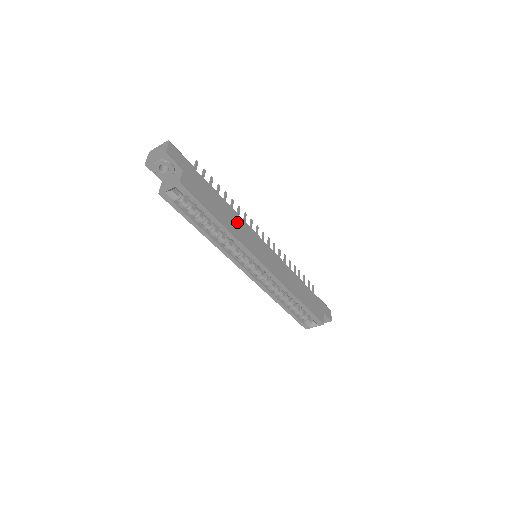
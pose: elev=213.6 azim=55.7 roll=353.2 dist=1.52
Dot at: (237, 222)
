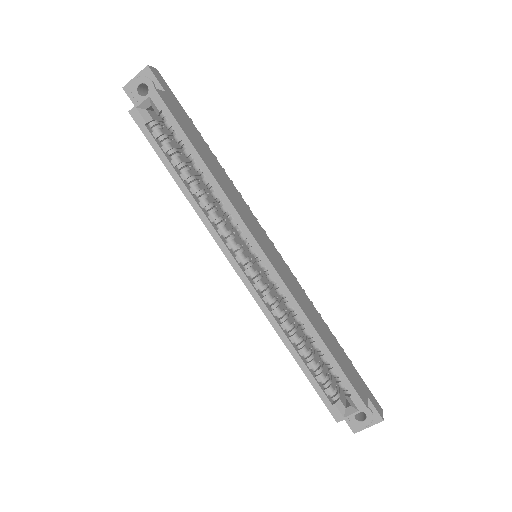
Dot at: (230, 187)
